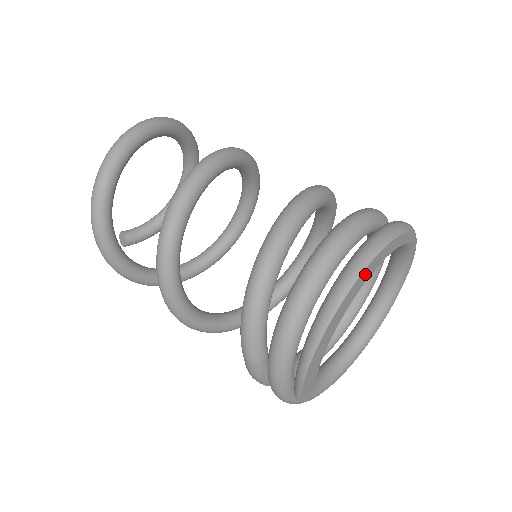
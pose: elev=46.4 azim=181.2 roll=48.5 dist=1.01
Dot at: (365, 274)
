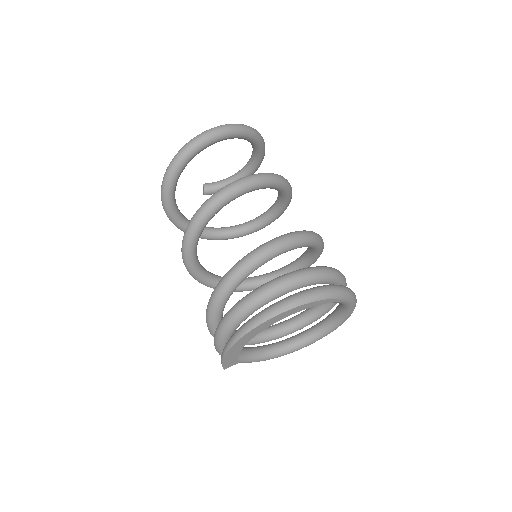
Dot at: (267, 323)
